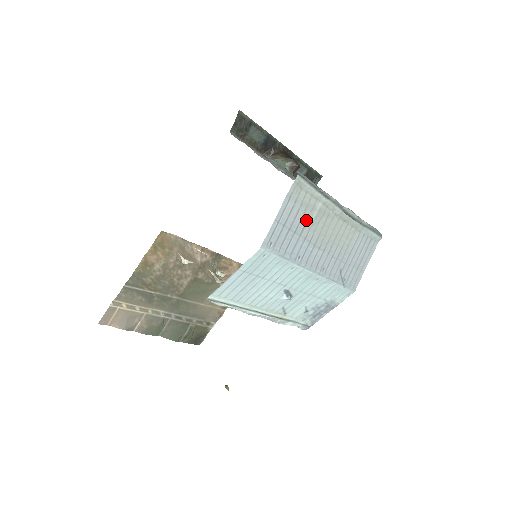
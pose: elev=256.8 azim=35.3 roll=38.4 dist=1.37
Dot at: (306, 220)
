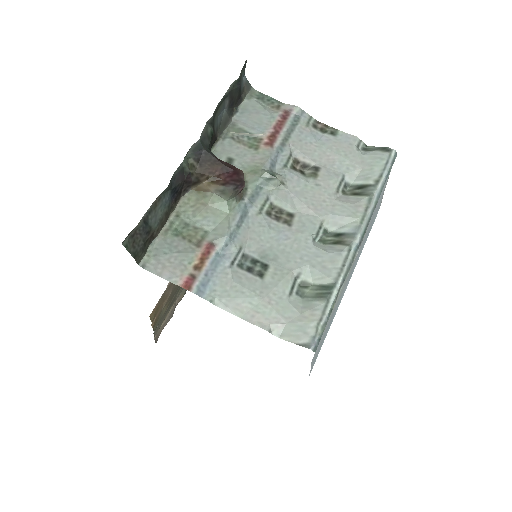
Dot at: (331, 314)
